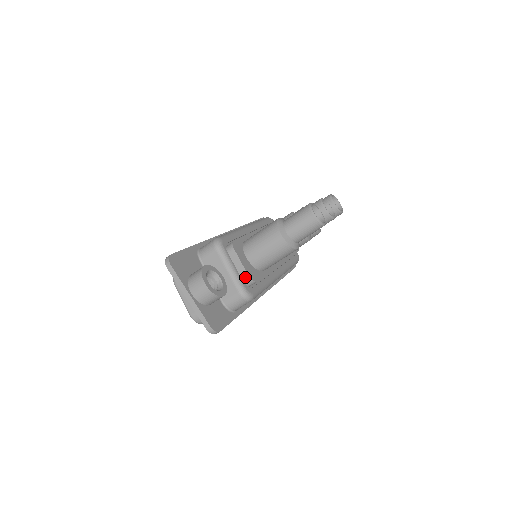
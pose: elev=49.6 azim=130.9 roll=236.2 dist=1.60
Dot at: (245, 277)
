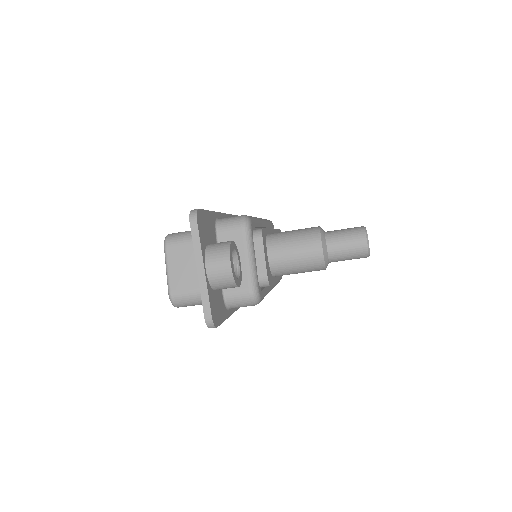
Dot at: (262, 275)
